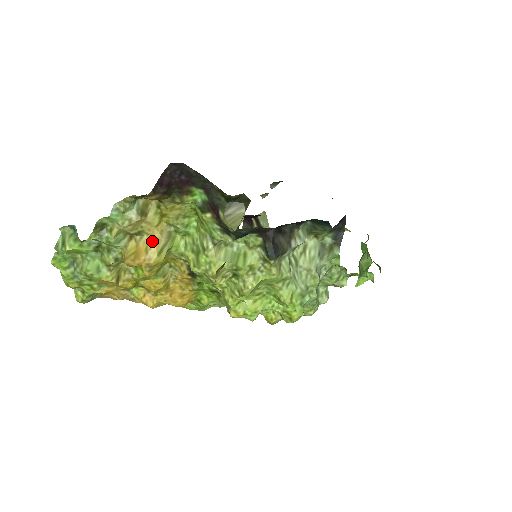
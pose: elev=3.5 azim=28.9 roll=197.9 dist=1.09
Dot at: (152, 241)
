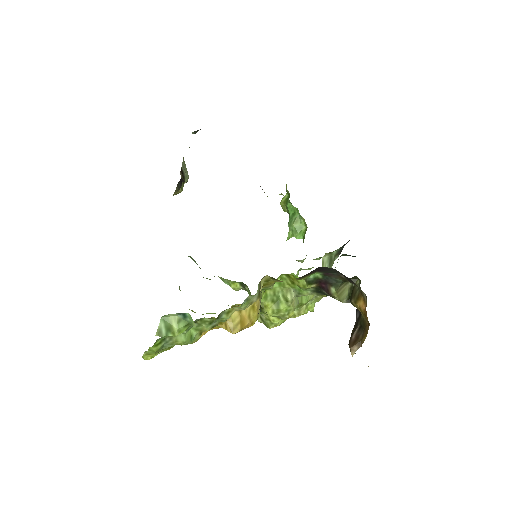
Dot at: (254, 308)
